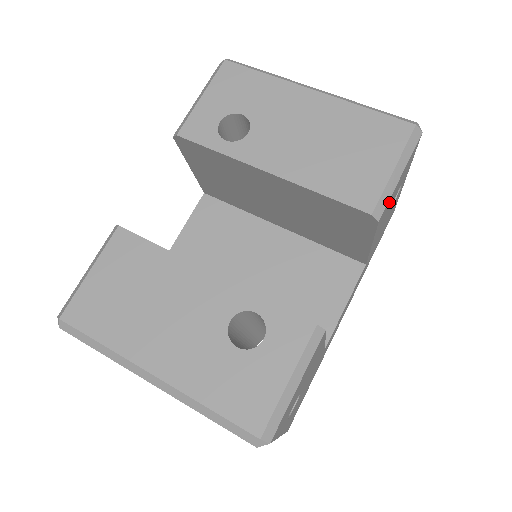
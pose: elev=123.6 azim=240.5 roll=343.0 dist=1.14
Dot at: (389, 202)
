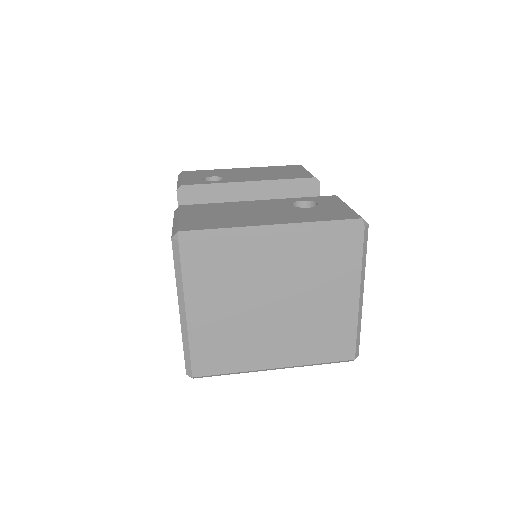
Dot at: occluded
